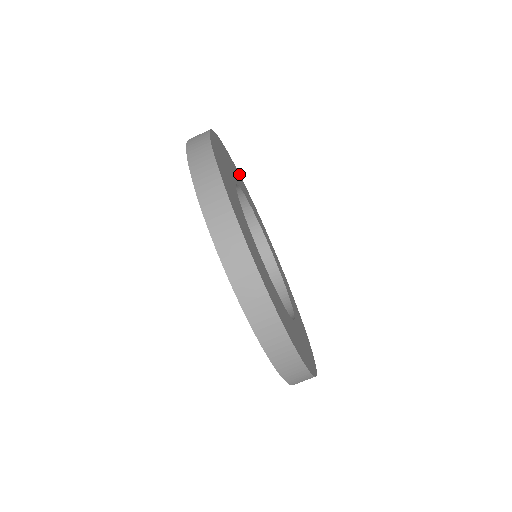
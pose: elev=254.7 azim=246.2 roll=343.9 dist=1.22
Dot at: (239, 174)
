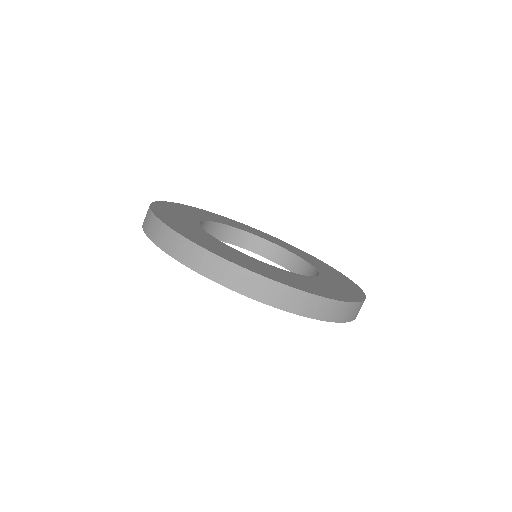
Dot at: (212, 213)
